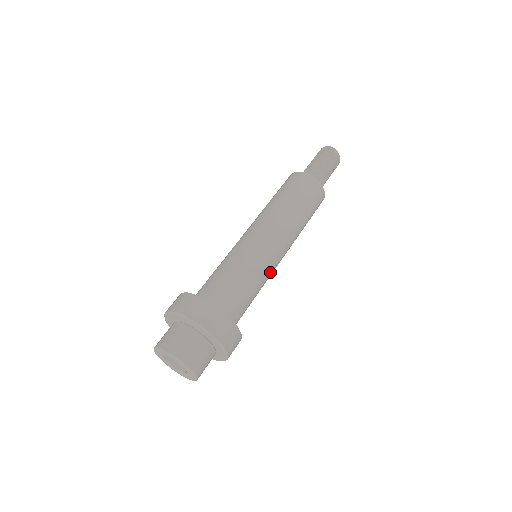
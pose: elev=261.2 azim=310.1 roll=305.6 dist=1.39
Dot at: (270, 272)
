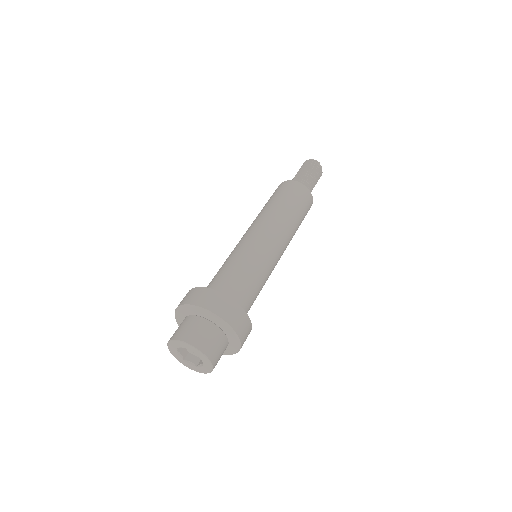
Dot at: (271, 272)
